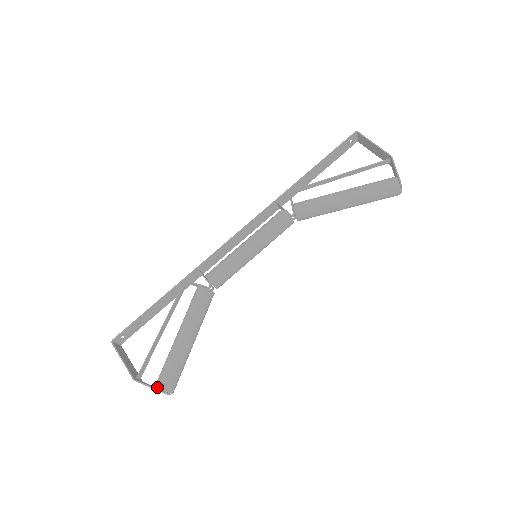
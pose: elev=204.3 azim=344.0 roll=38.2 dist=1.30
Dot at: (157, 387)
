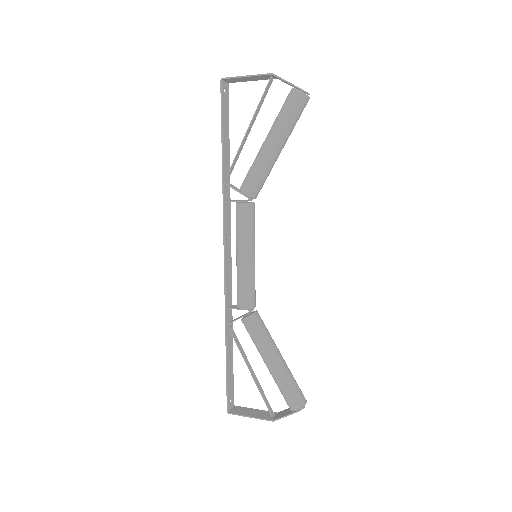
Dot at: (294, 411)
